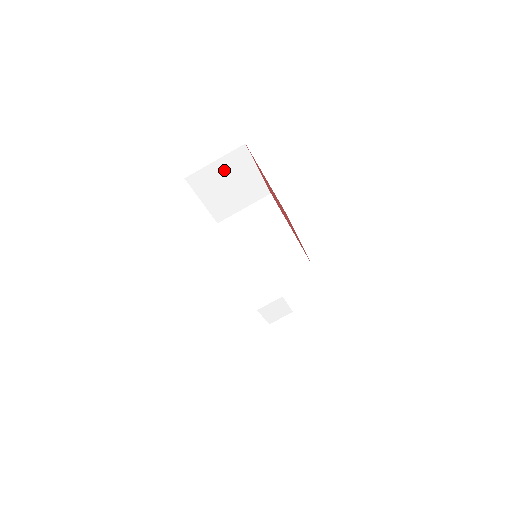
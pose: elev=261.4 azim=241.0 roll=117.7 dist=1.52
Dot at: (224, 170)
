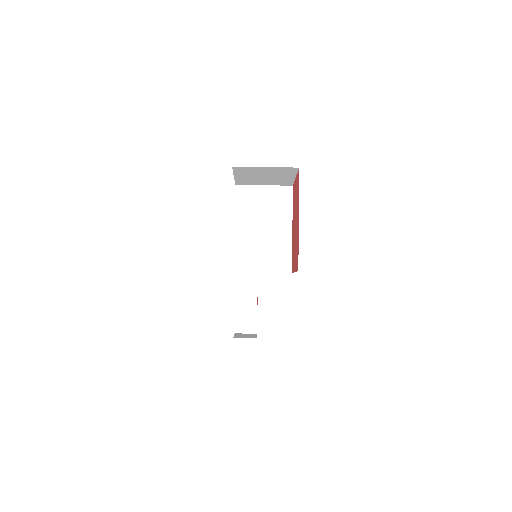
Dot at: (268, 171)
